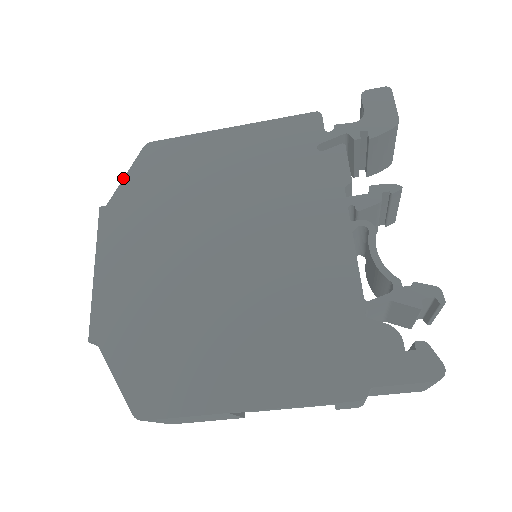
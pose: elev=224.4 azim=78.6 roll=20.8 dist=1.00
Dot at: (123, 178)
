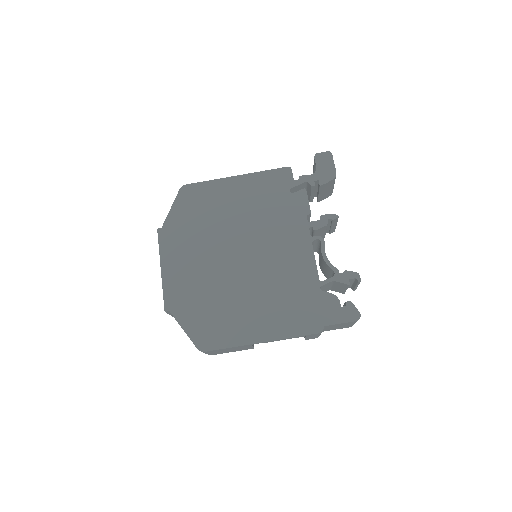
Dot at: (170, 209)
